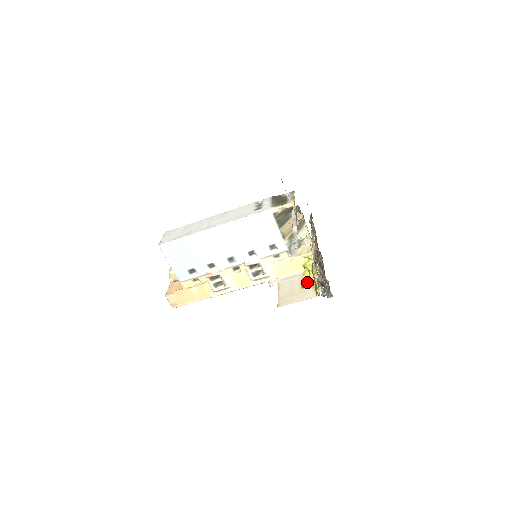
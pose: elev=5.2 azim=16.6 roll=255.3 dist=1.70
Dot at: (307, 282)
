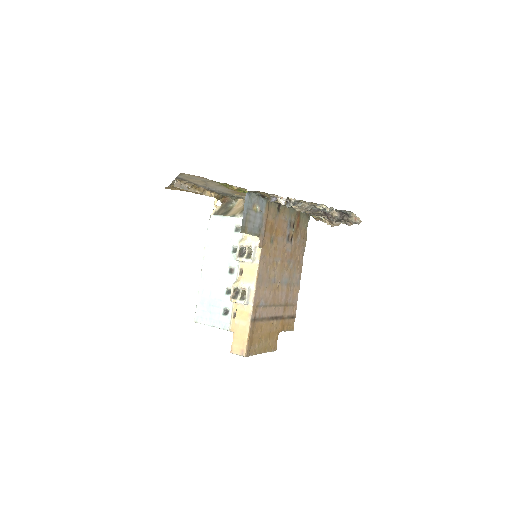
Dot at: (255, 205)
